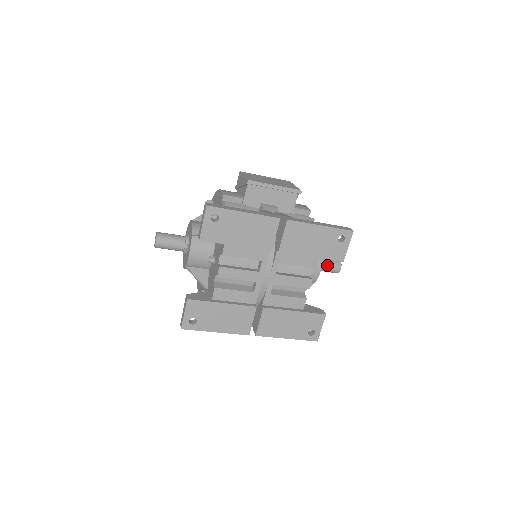
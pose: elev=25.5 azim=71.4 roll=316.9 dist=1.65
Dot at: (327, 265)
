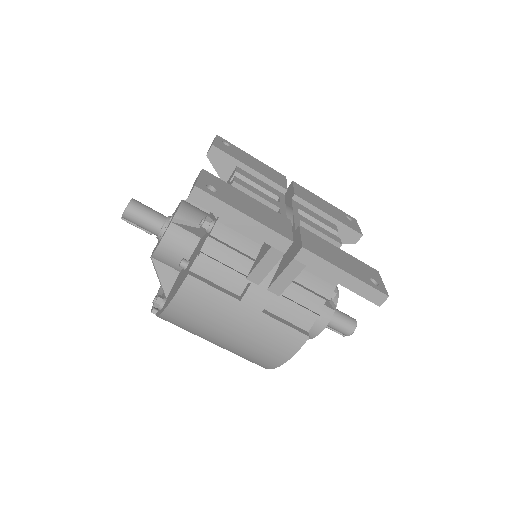
Dot at: (339, 311)
